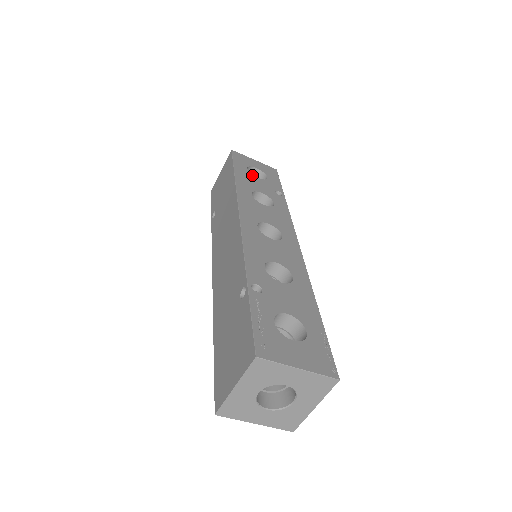
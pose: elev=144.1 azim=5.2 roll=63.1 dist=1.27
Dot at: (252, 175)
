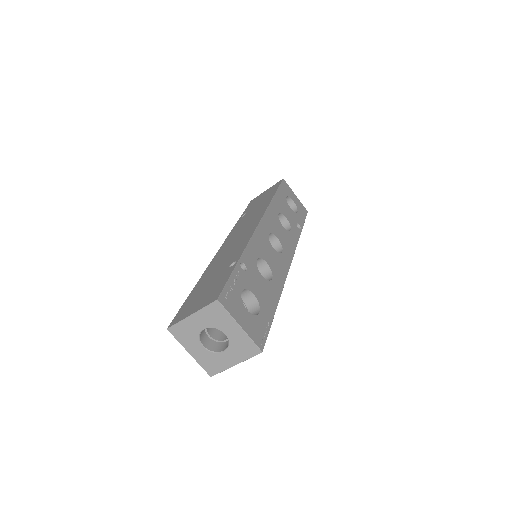
Dot at: (287, 203)
